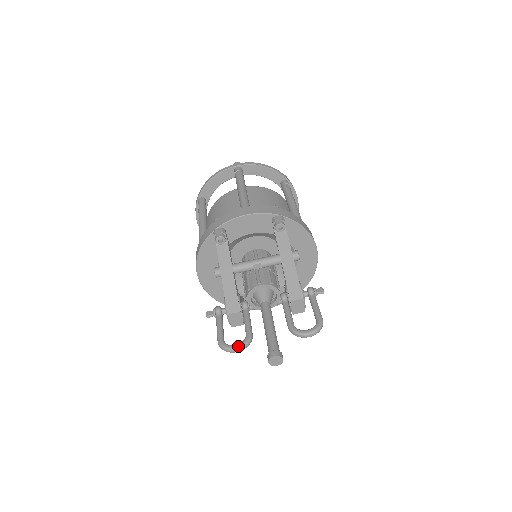
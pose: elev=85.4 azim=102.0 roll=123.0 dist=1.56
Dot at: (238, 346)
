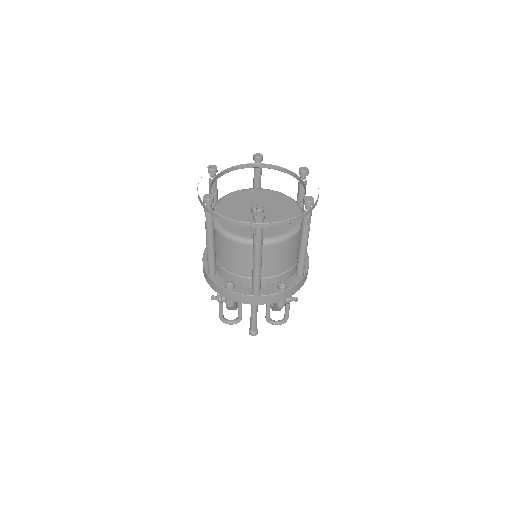
Dot at: (232, 324)
